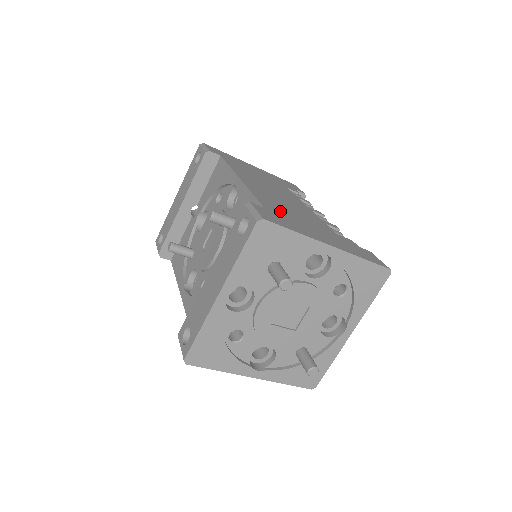
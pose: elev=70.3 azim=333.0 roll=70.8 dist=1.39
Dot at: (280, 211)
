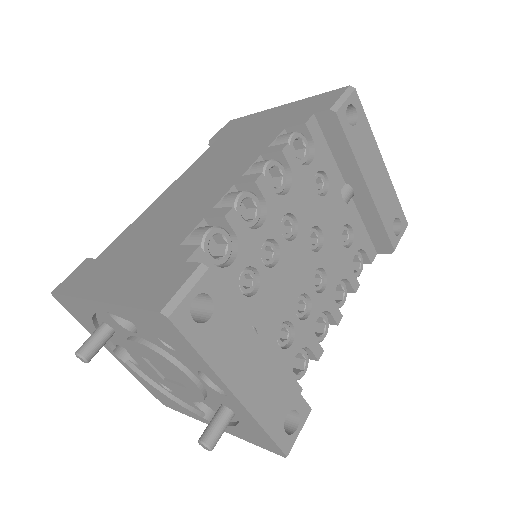
Dot at: (120, 248)
